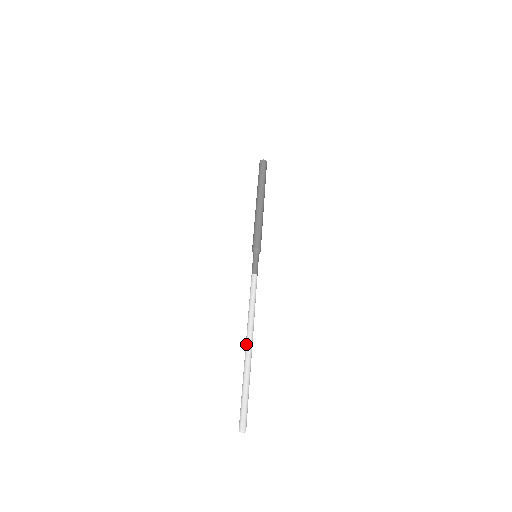
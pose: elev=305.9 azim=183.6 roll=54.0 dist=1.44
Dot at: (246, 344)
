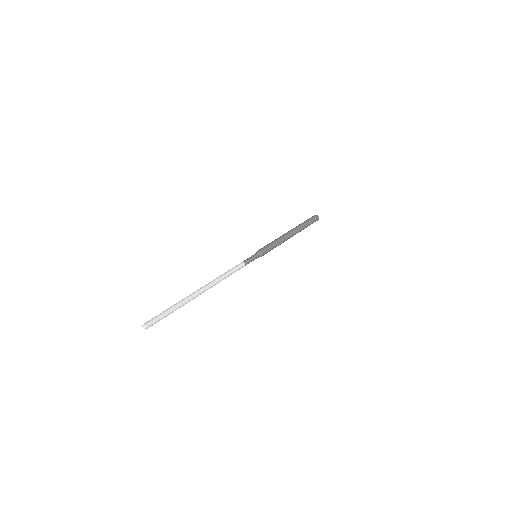
Dot at: (197, 290)
